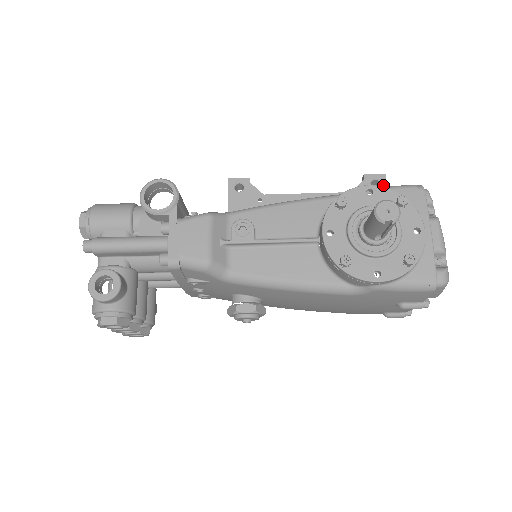
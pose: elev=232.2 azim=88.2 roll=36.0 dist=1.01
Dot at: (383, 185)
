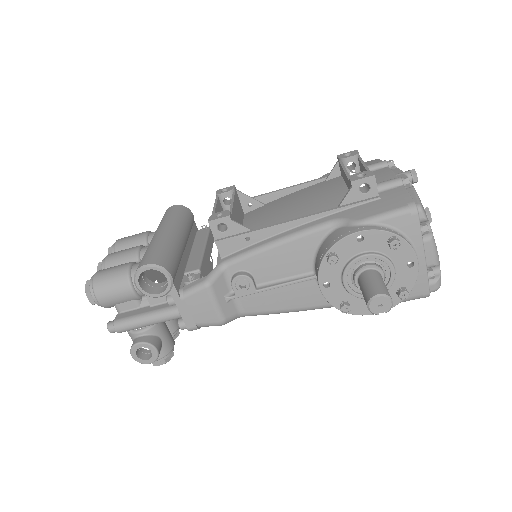
Dot at: (373, 189)
